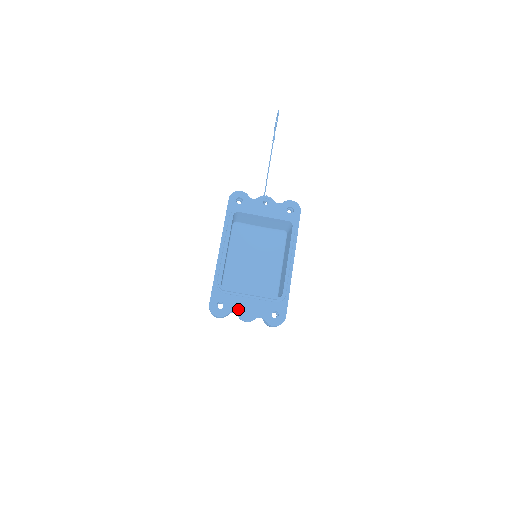
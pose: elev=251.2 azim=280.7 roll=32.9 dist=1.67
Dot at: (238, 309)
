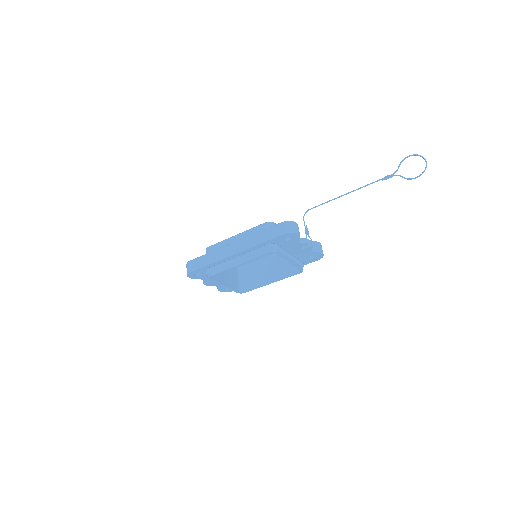
Dot at: (207, 280)
